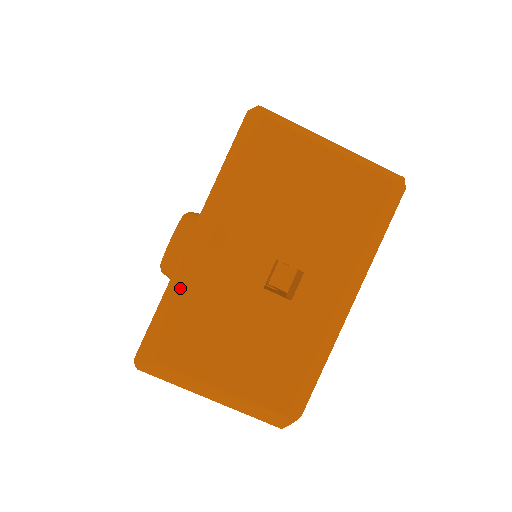
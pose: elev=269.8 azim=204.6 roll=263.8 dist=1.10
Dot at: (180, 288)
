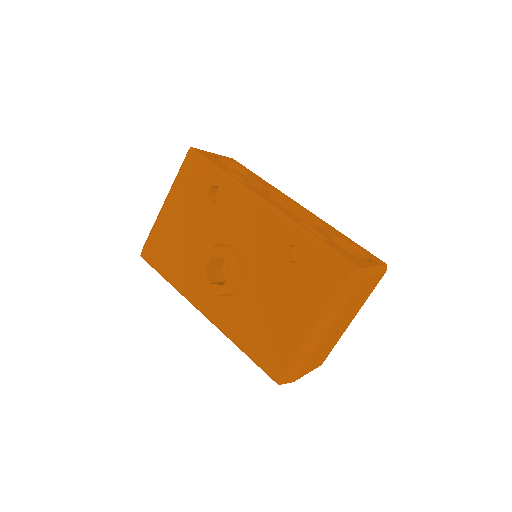
Dot at: (308, 352)
